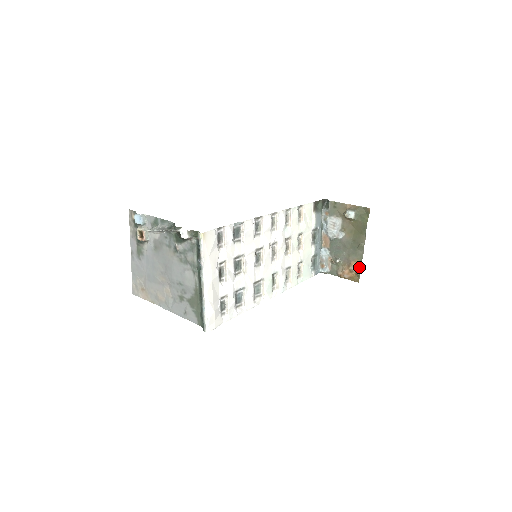
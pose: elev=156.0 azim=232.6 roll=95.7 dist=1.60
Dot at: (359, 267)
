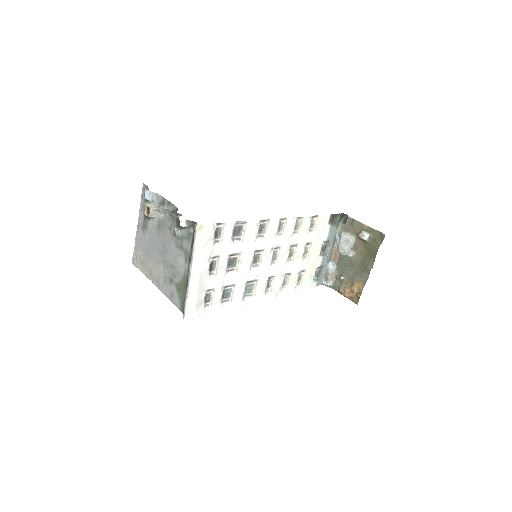
Dot at: (361, 290)
